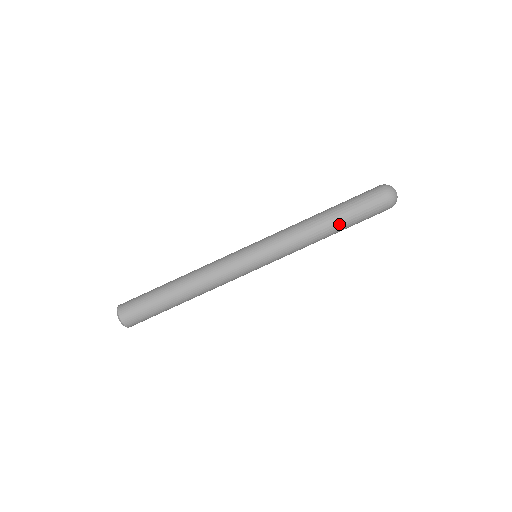
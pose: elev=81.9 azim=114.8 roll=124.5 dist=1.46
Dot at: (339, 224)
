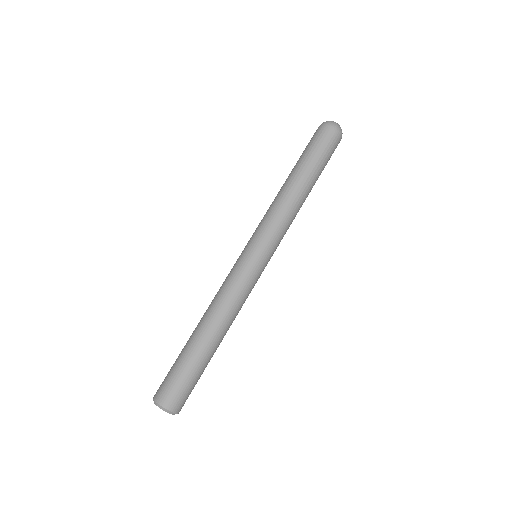
Dot at: (313, 181)
